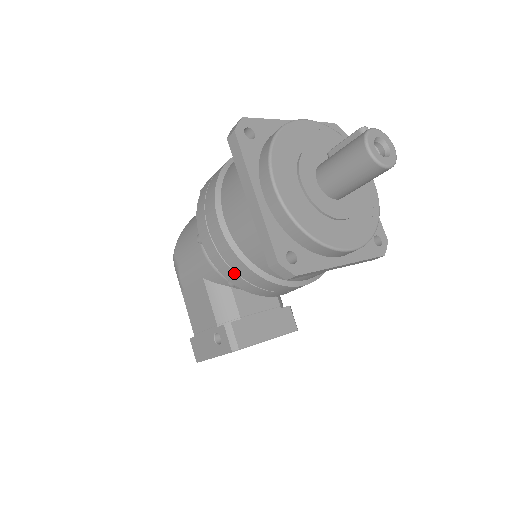
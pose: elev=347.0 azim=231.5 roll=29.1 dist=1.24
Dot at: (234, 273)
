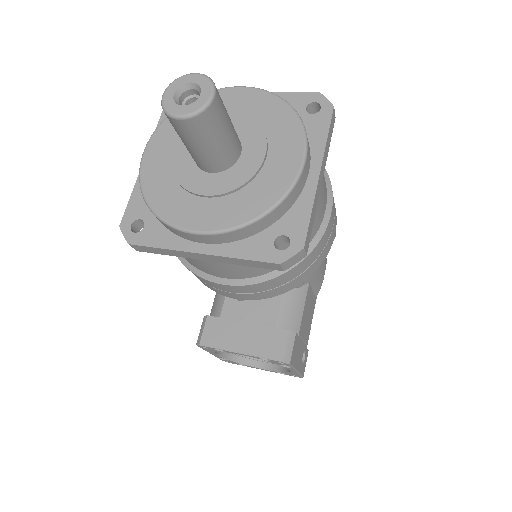
Dot at: occluded
